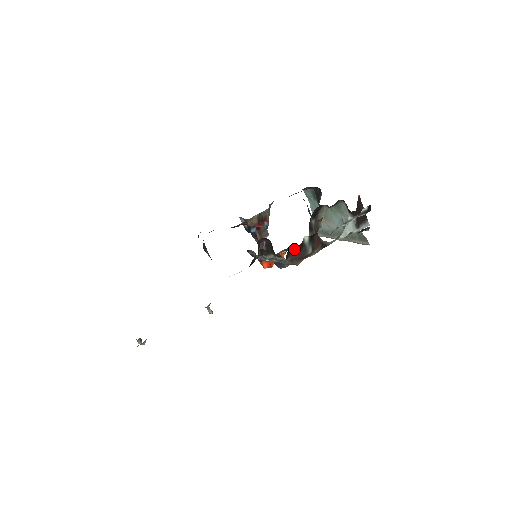
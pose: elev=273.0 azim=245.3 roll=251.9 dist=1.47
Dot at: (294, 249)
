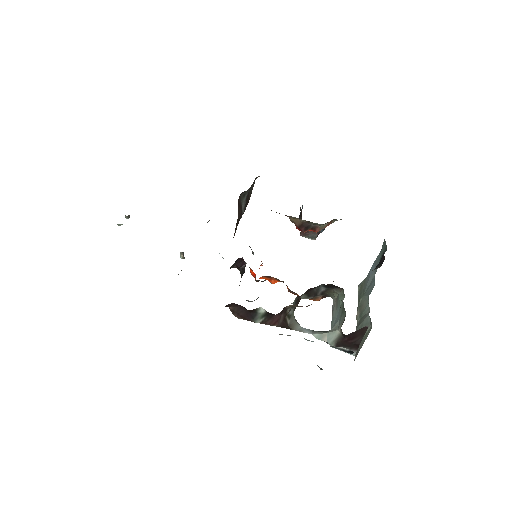
Dot at: occluded
